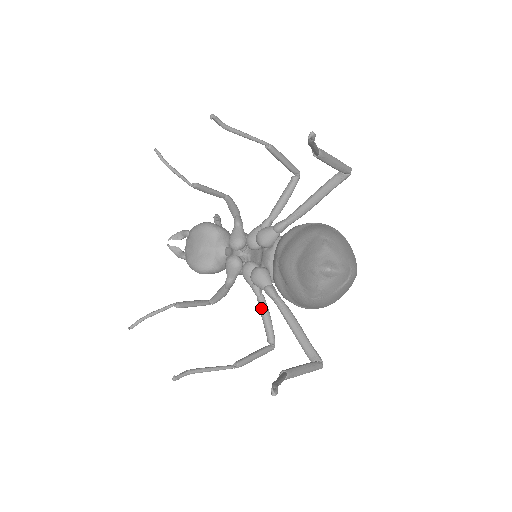
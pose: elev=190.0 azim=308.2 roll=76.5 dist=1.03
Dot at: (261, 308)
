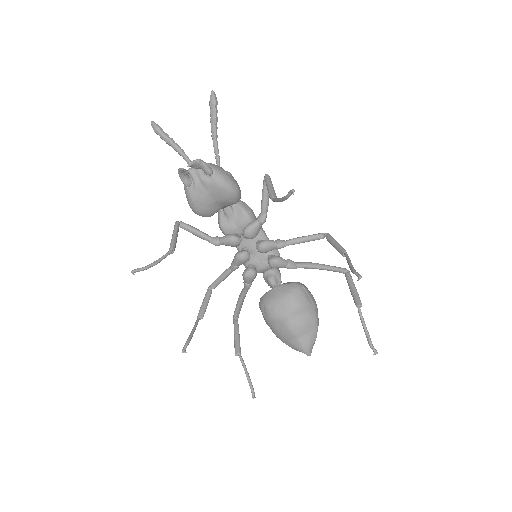
Dot at: (227, 276)
